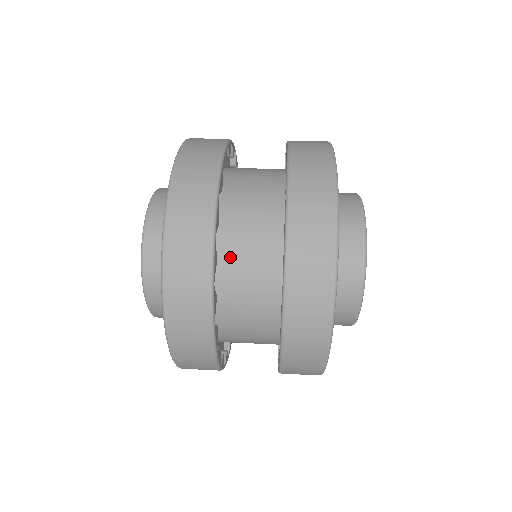
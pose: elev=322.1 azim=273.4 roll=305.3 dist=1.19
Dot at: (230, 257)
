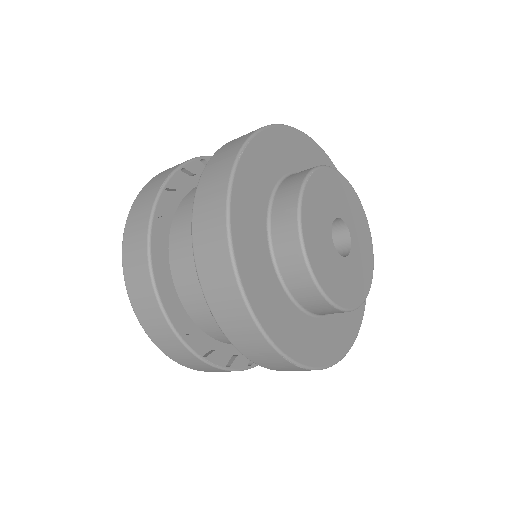
Dot at: (182, 271)
